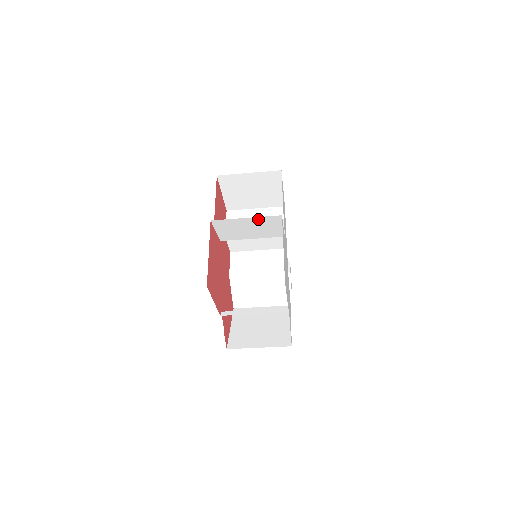
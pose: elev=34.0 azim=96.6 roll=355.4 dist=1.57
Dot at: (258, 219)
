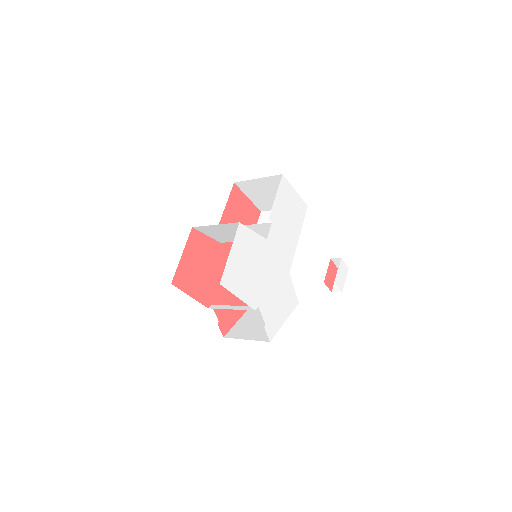
Dot at: (226, 225)
